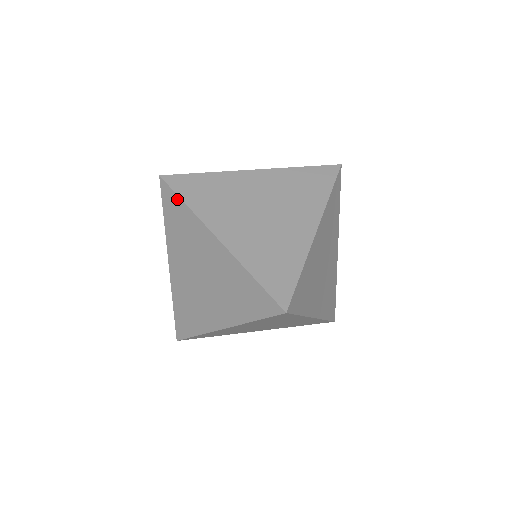
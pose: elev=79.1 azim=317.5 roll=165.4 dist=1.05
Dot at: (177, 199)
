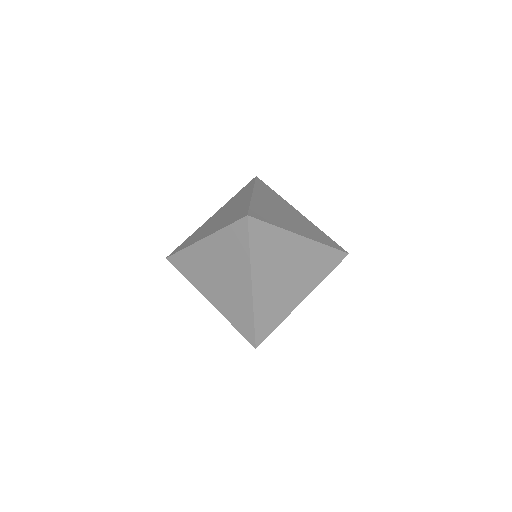
Dot at: (246, 241)
